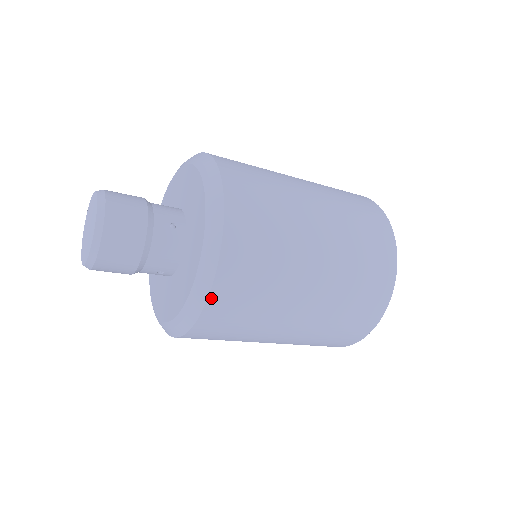
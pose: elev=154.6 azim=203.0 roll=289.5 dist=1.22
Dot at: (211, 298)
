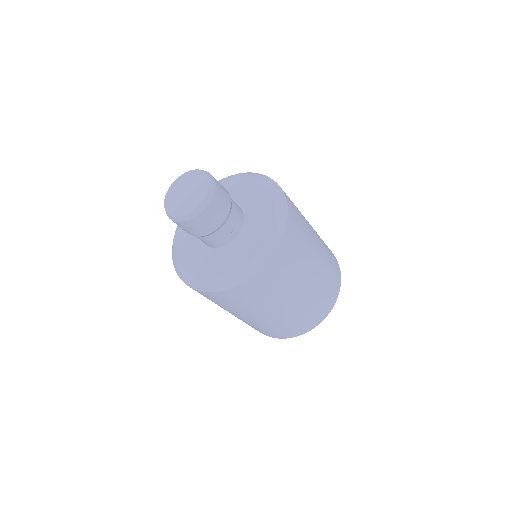
Dot at: (288, 220)
